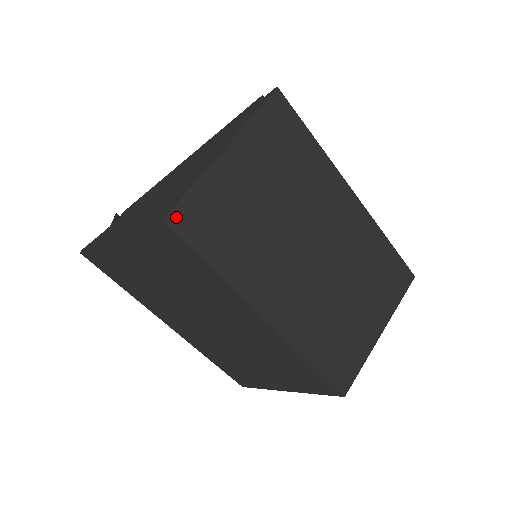
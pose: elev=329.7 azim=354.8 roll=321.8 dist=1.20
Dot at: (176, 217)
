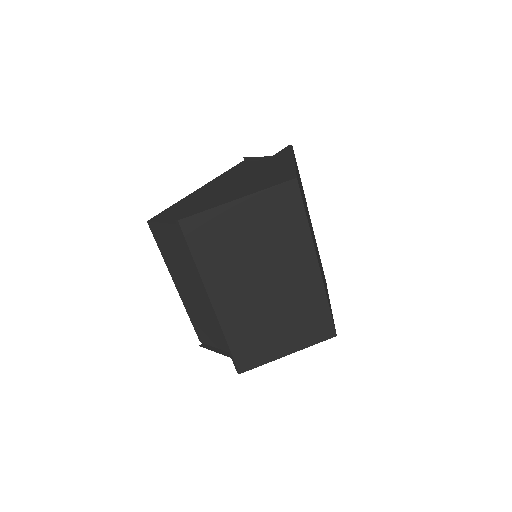
Dot at: occluded
